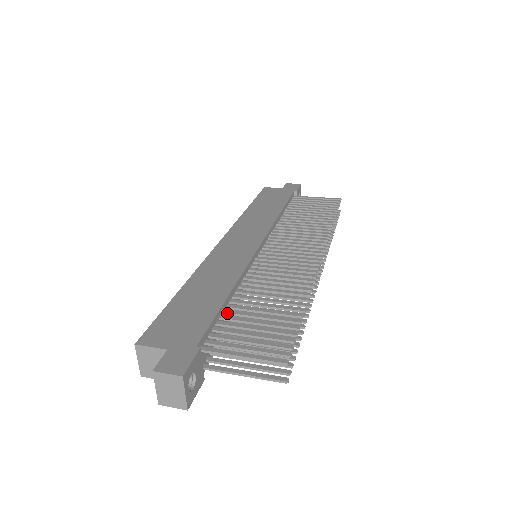
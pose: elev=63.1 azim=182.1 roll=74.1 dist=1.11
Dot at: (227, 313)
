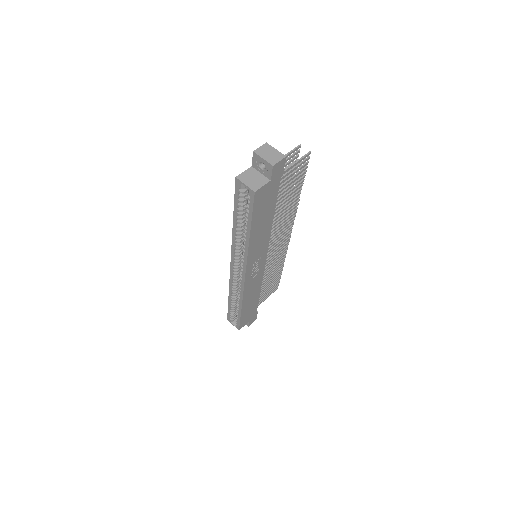
Dot at: occluded
